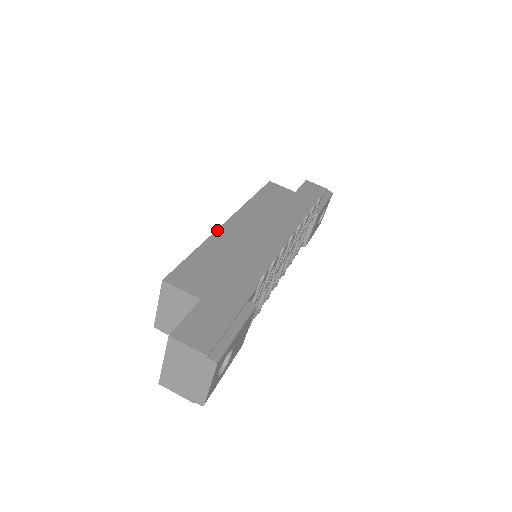
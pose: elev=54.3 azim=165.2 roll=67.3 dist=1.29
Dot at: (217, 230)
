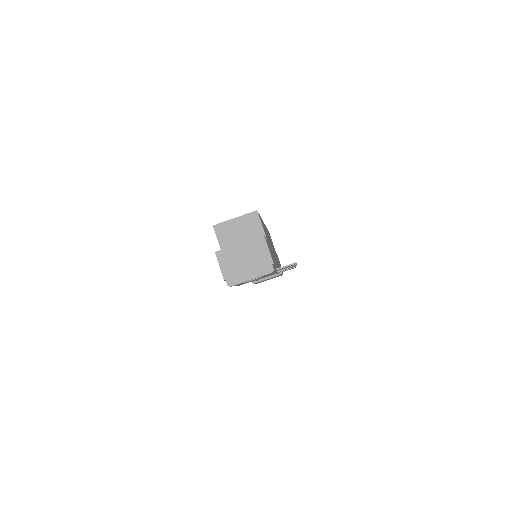
Dot at: occluded
